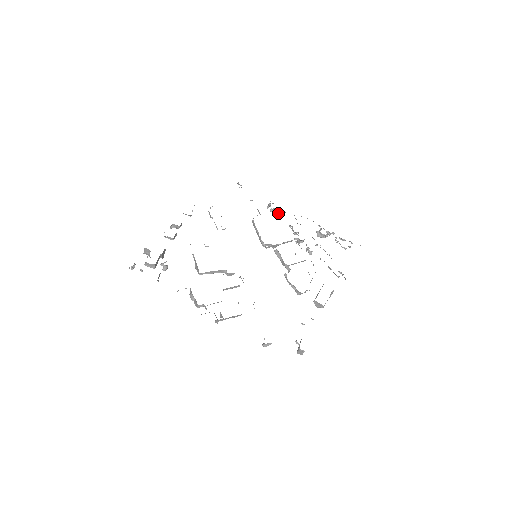
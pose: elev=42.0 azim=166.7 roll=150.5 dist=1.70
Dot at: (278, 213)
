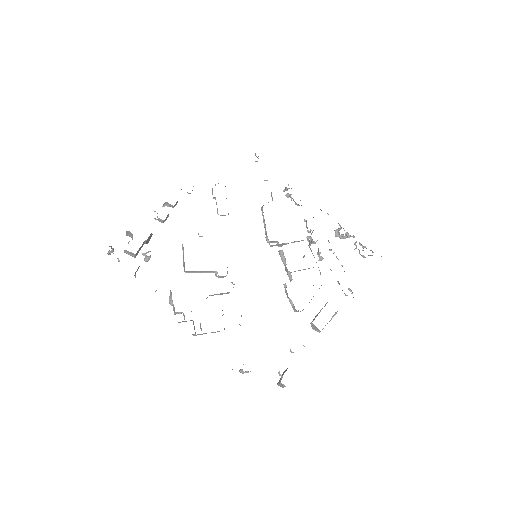
Dot at: (294, 201)
